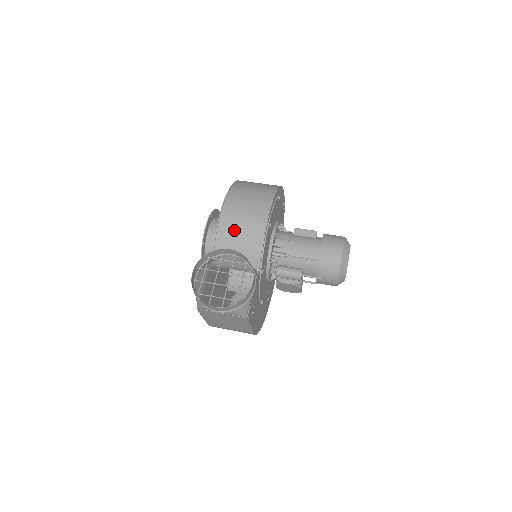
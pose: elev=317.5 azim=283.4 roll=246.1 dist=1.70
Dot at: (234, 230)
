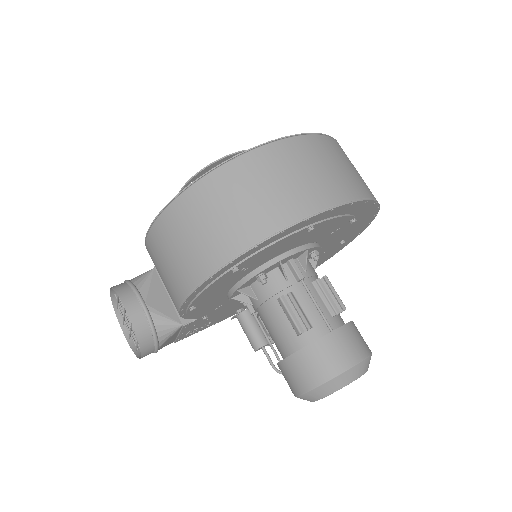
Dot at: occluded
